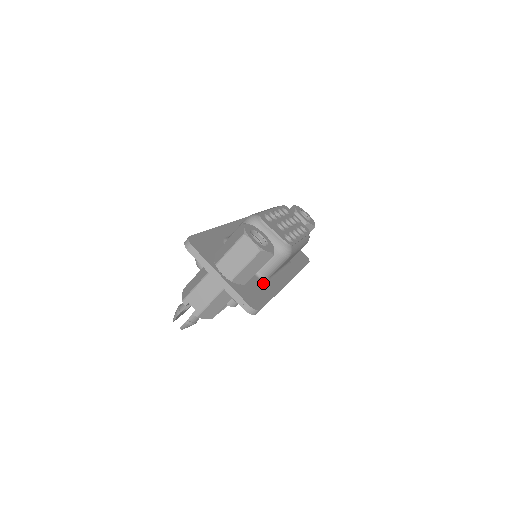
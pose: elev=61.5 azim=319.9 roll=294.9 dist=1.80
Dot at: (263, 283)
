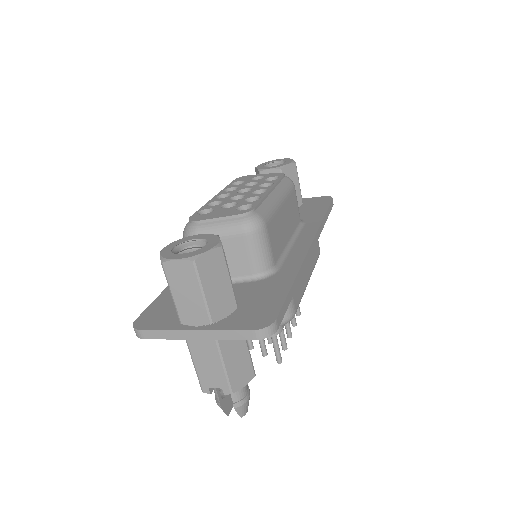
Dot at: (269, 281)
